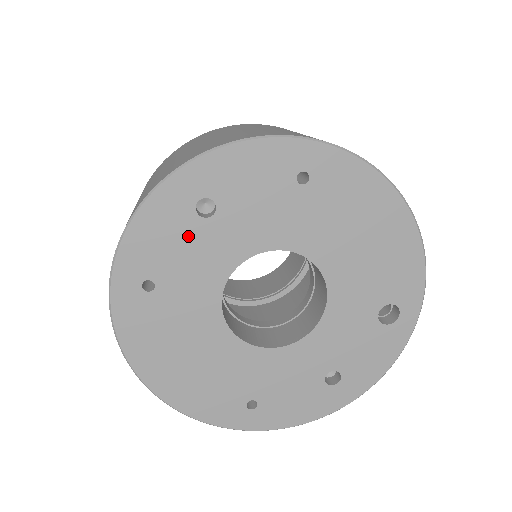
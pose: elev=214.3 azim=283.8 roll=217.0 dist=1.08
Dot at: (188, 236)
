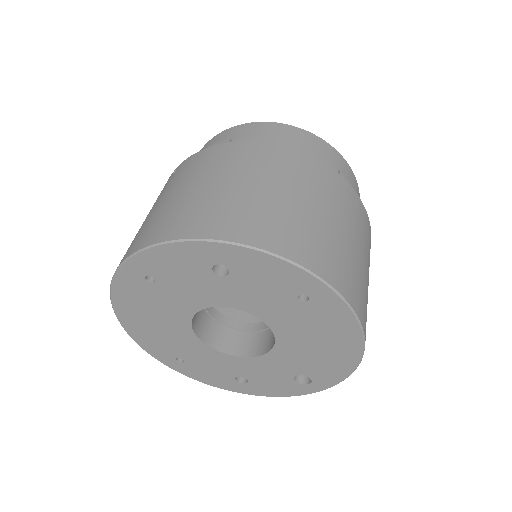
Dot at: (197, 275)
